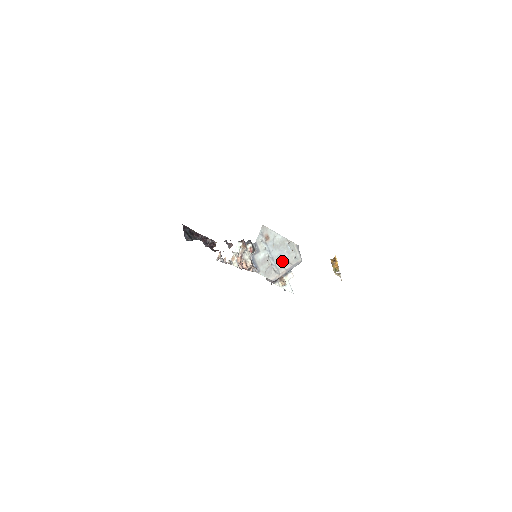
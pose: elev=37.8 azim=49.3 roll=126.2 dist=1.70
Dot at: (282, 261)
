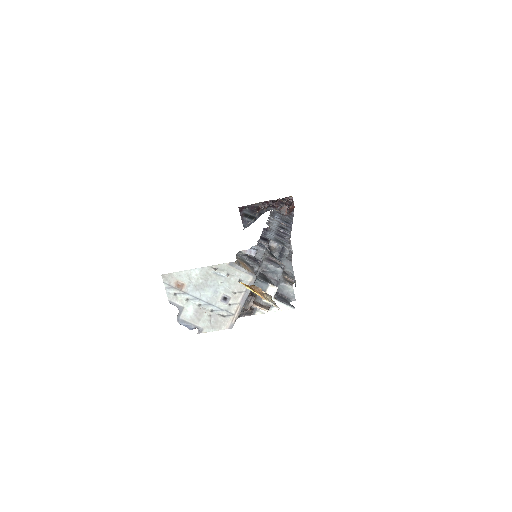
Dot at: (225, 297)
